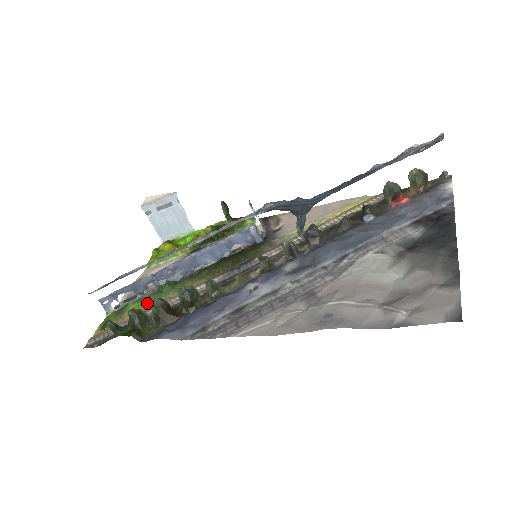
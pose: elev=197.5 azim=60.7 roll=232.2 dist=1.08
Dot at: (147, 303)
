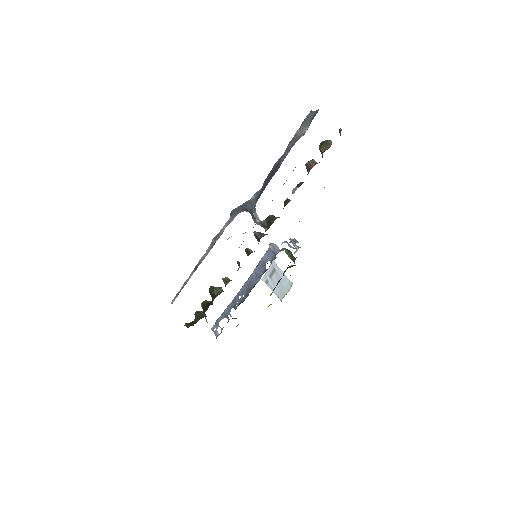
Dot at: occluded
